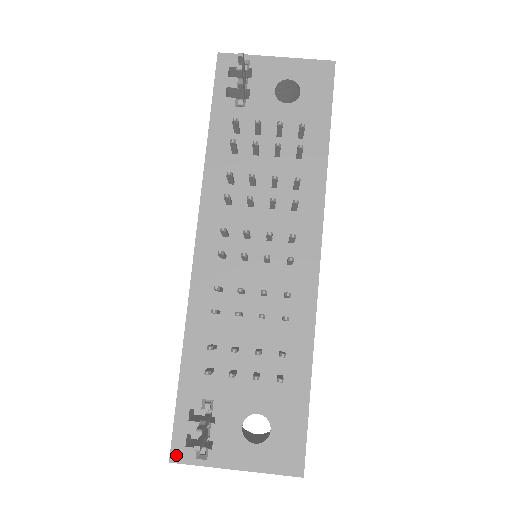
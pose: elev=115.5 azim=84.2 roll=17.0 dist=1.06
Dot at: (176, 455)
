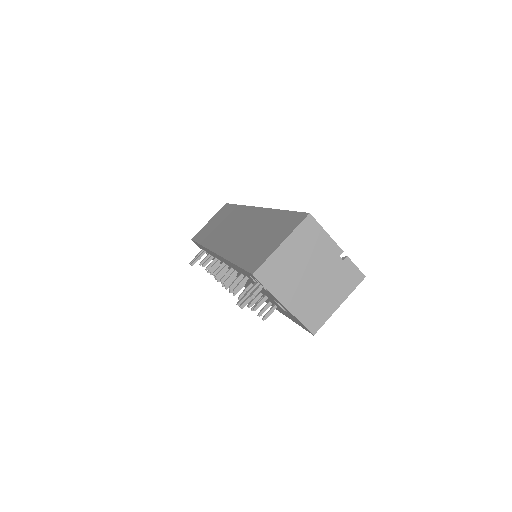
Dot at: (194, 242)
